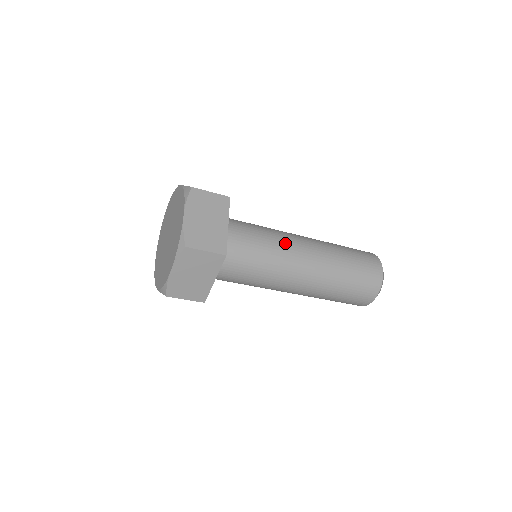
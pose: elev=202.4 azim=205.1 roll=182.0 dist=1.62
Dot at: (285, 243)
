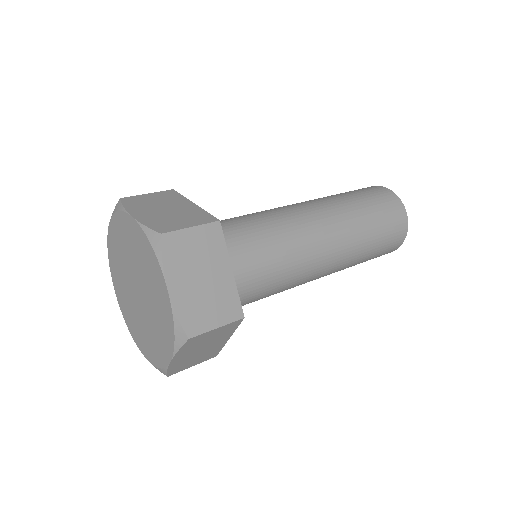
Dot at: (297, 238)
